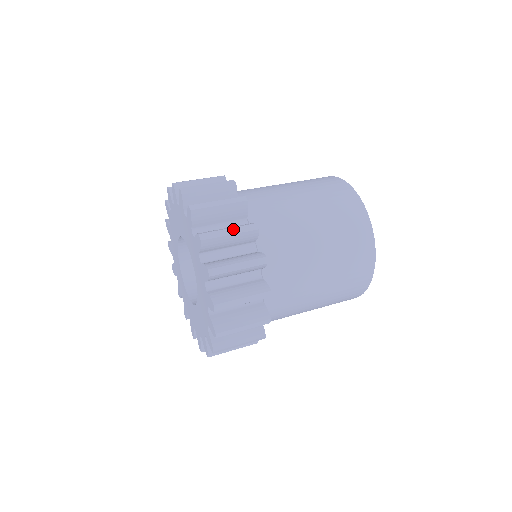
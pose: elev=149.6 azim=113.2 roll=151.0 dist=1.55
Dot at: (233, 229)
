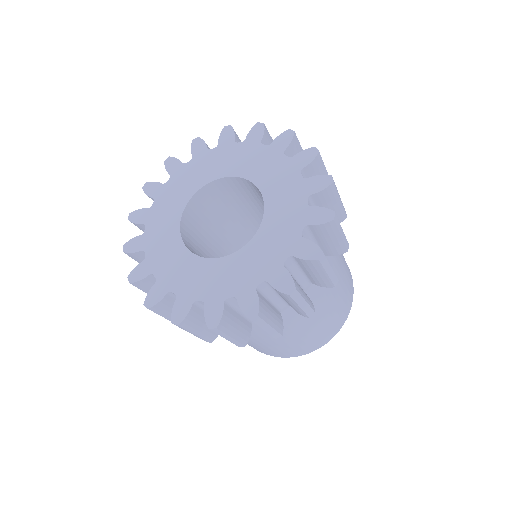
Dot at: occluded
